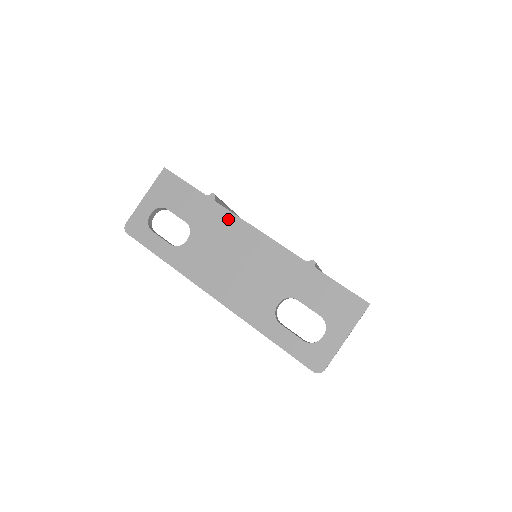
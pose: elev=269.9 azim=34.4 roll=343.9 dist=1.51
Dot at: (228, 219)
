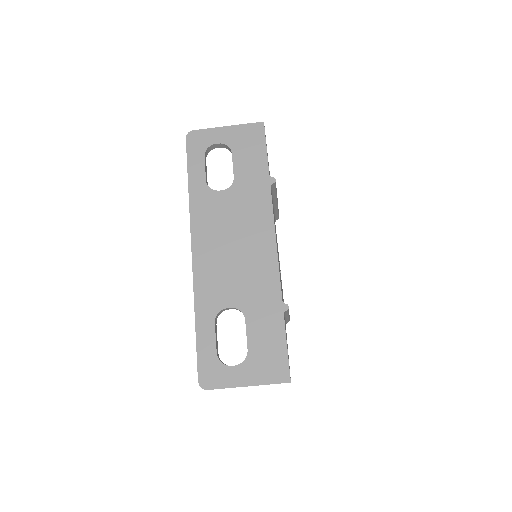
Dot at: (265, 209)
